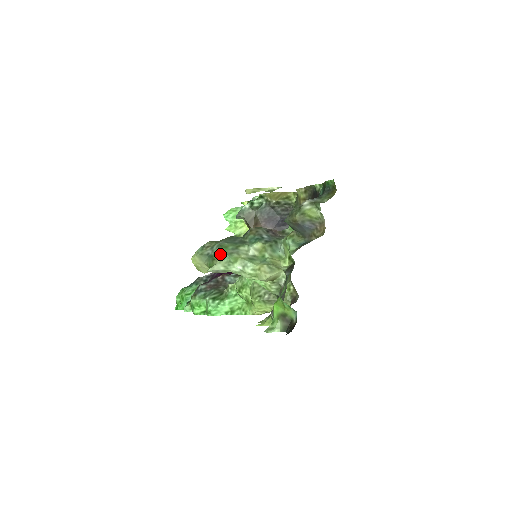
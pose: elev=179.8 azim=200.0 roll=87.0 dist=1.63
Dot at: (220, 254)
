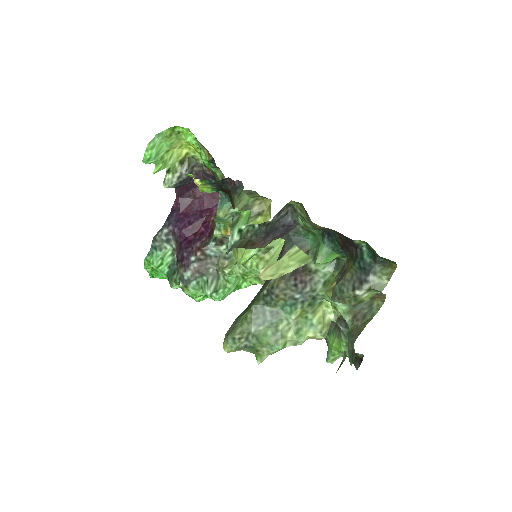
Dot at: (264, 347)
